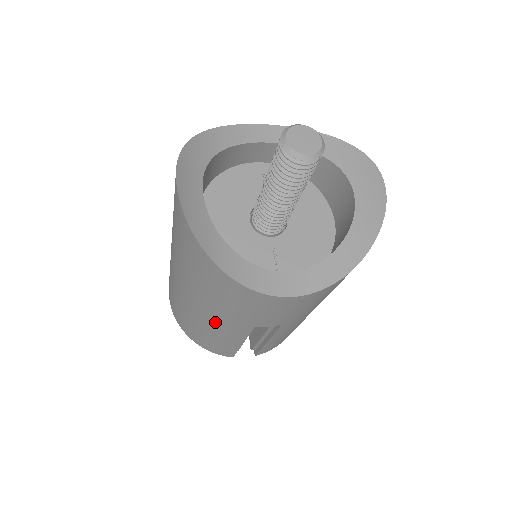
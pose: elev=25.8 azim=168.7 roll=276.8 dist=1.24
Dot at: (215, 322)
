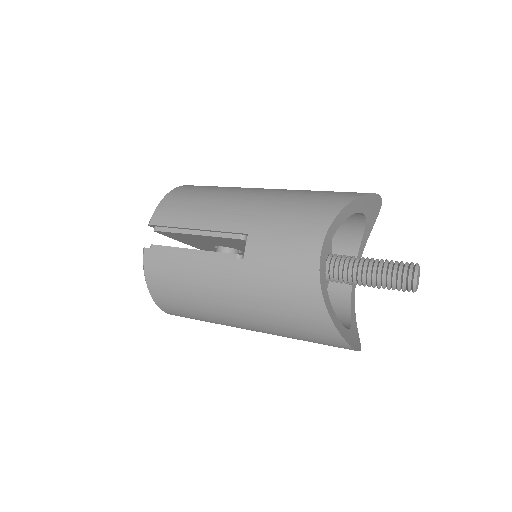
Dot at: occluded
